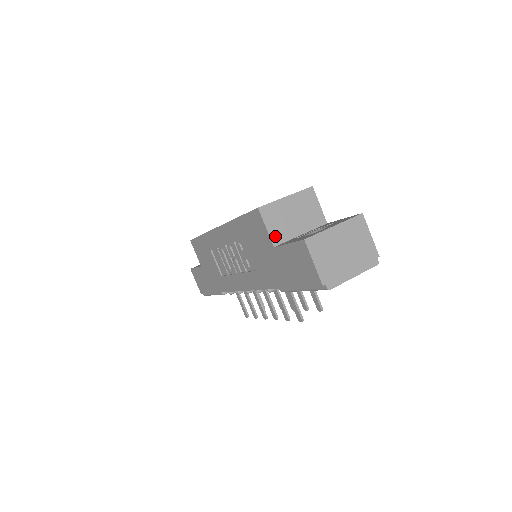
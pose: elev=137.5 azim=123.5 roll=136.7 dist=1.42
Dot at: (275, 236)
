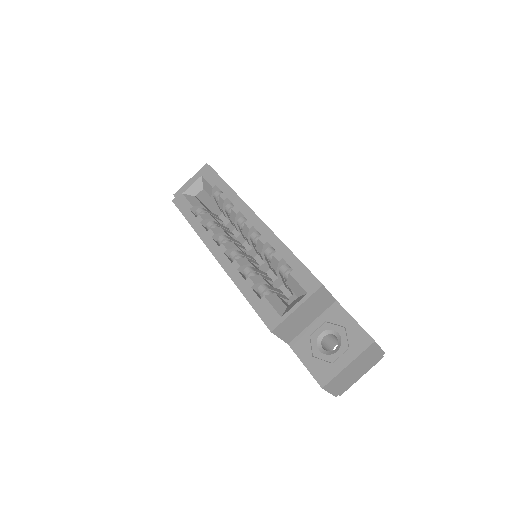
Dot at: (288, 338)
